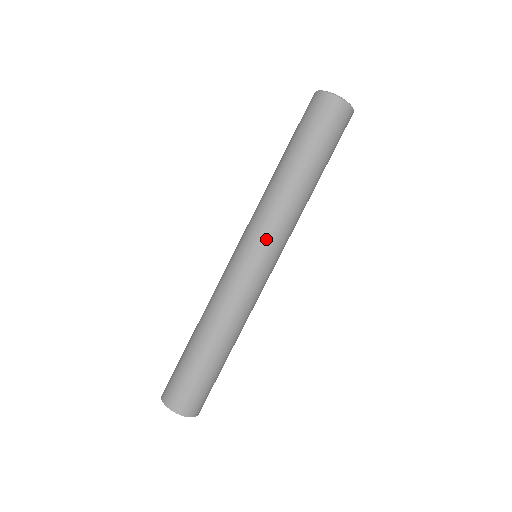
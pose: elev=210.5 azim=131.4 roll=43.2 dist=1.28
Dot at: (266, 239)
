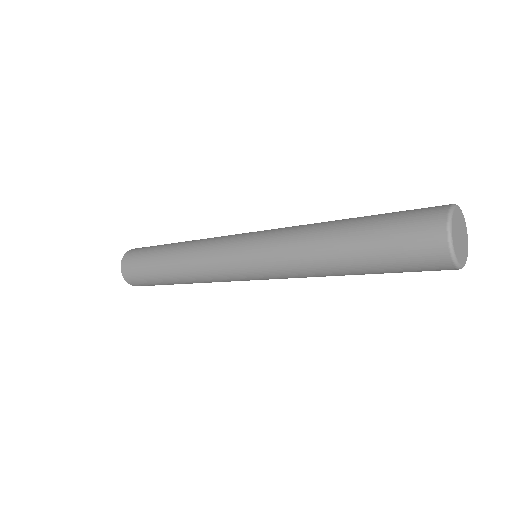
Dot at: (265, 273)
